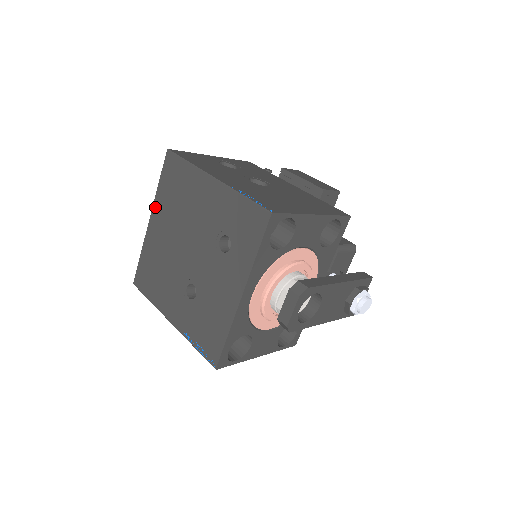
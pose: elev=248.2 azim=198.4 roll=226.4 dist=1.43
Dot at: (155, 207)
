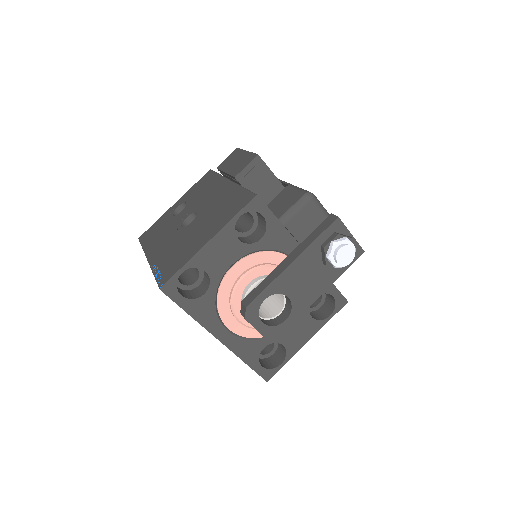
Dot at: occluded
